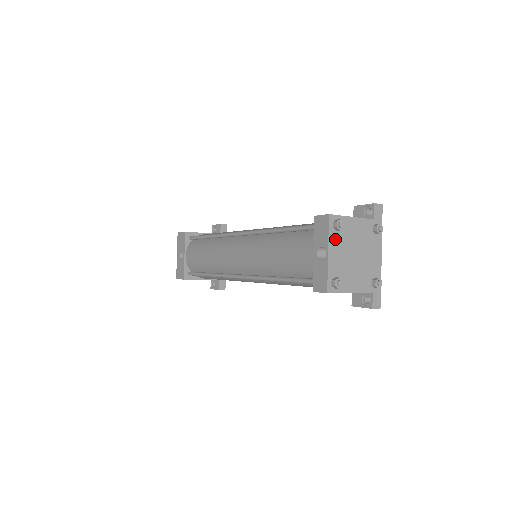
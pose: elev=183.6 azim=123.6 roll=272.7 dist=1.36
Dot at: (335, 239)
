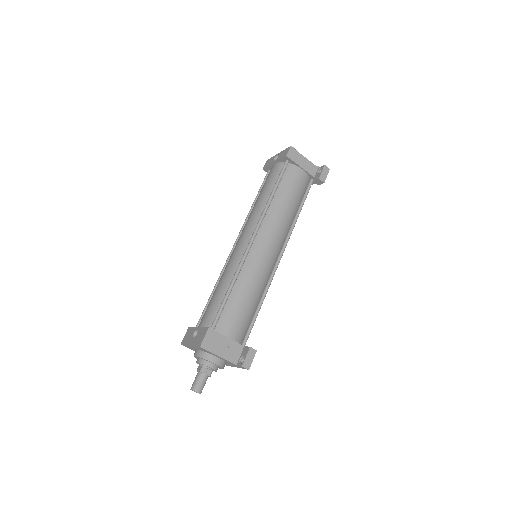
Dot at: occluded
